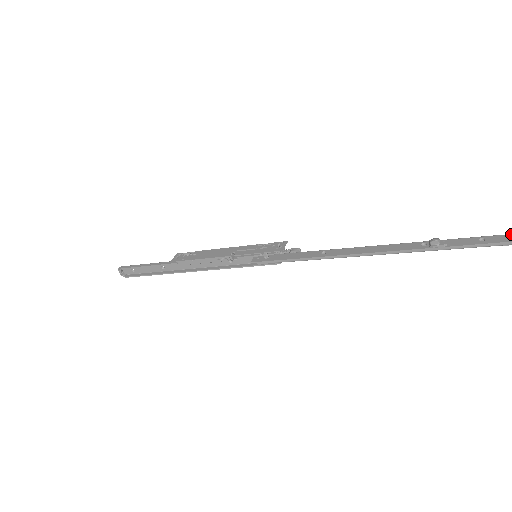
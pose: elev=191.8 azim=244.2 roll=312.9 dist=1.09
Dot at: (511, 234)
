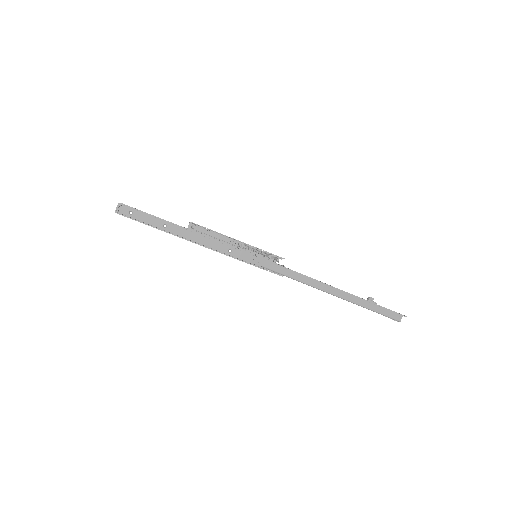
Dot at: occluded
